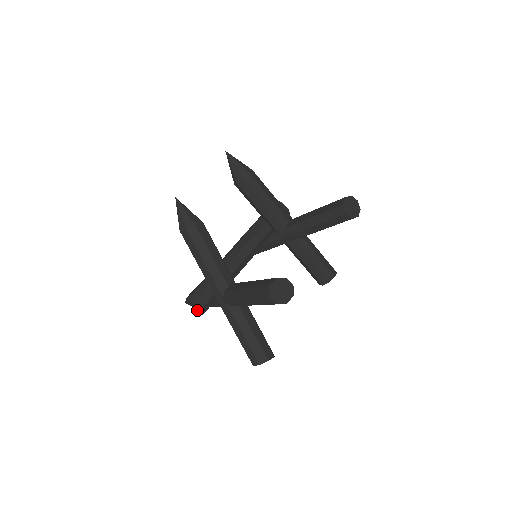
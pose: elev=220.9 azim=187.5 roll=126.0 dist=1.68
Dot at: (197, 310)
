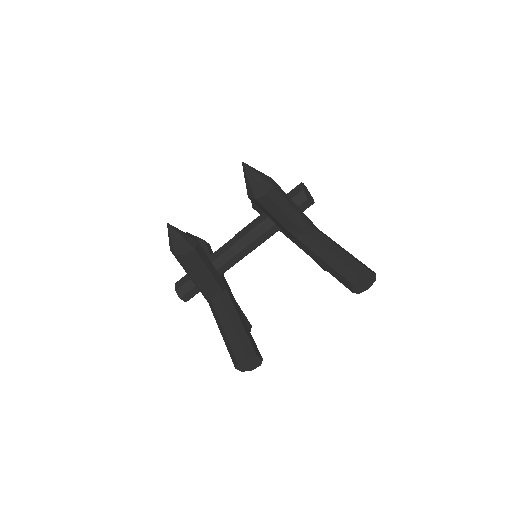
Dot at: occluded
